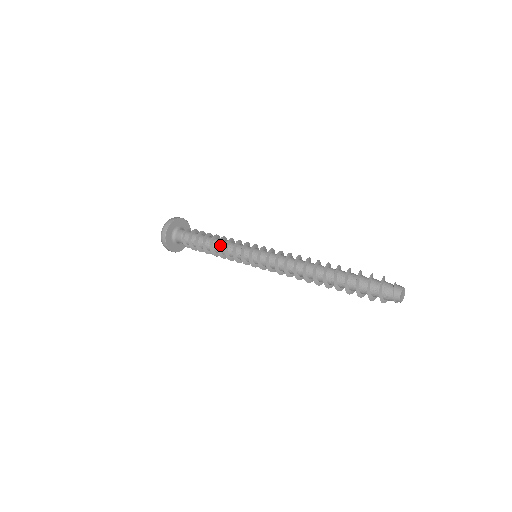
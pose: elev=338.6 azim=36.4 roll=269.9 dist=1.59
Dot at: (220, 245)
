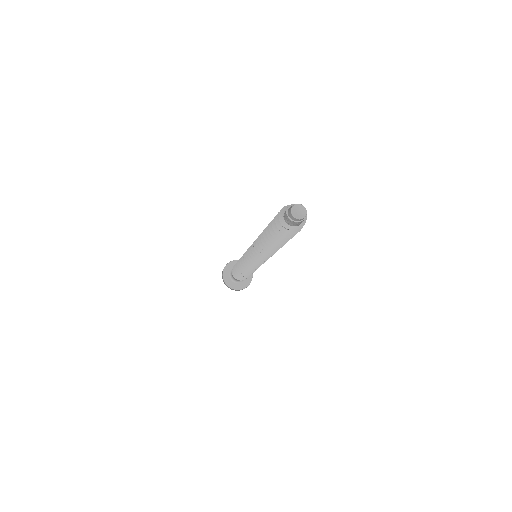
Dot at: occluded
